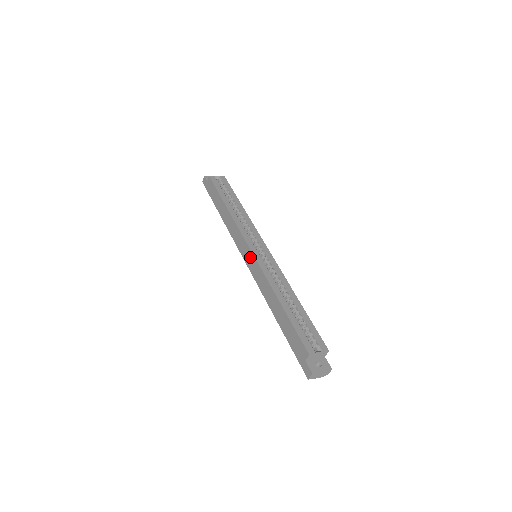
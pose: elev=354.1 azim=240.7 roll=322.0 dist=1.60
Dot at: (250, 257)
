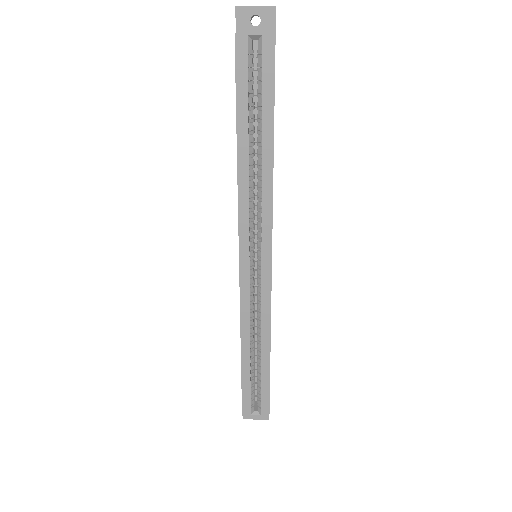
Dot at: occluded
